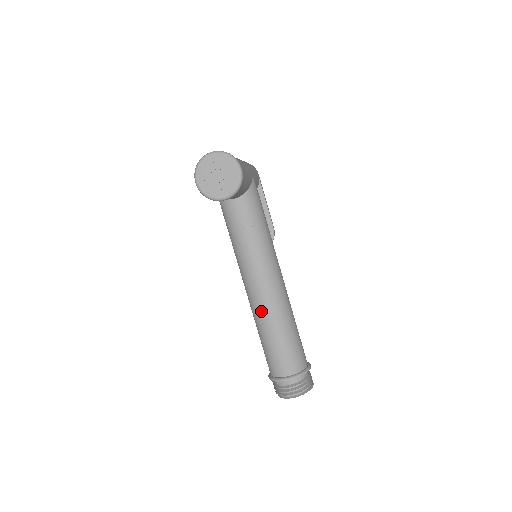
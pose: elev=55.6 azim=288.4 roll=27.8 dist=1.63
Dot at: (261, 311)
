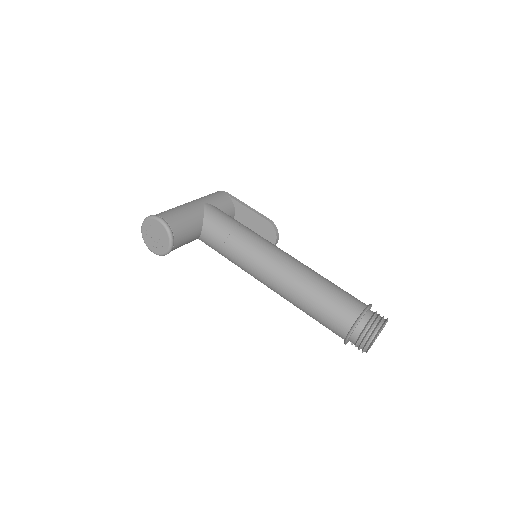
Dot at: (285, 296)
